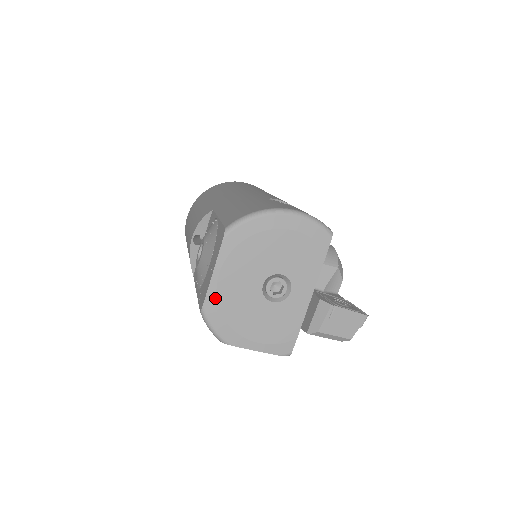
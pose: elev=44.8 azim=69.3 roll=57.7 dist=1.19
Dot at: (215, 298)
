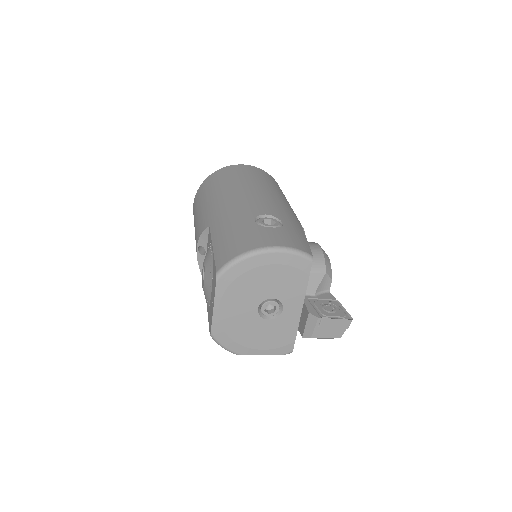
Dot at: (220, 326)
